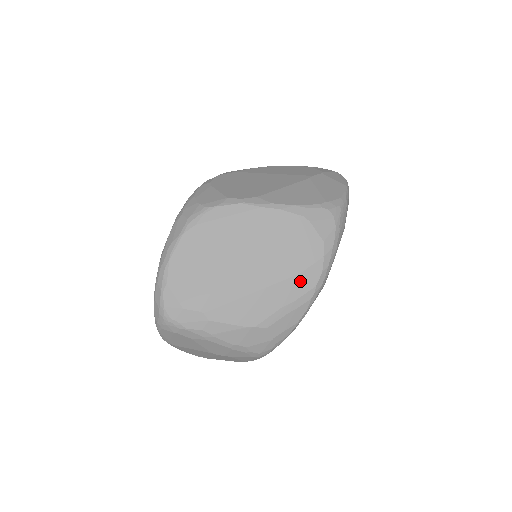
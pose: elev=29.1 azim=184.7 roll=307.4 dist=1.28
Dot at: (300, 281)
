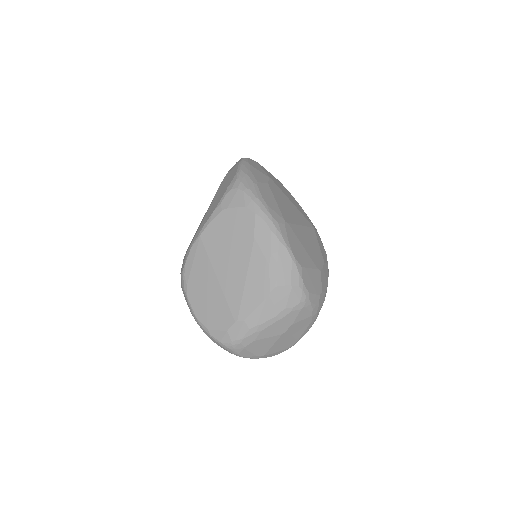
Dot at: (260, 241)
